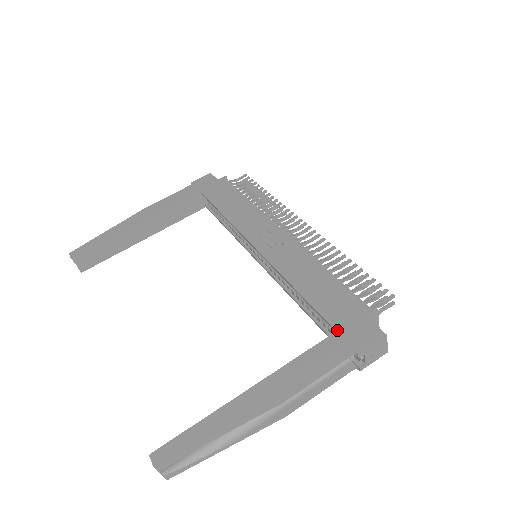
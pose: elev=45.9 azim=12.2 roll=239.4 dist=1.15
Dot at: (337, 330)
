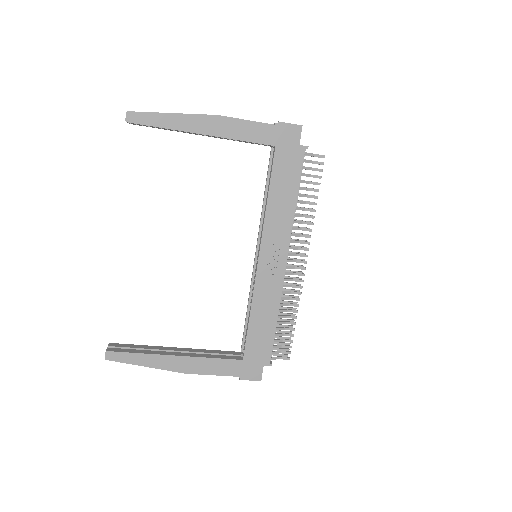
Dot at: (244, 360)
